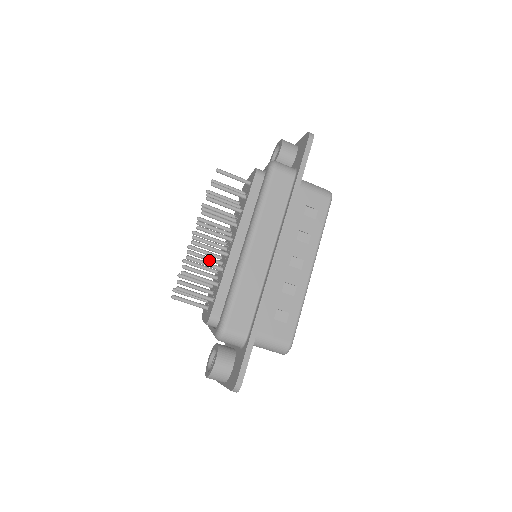
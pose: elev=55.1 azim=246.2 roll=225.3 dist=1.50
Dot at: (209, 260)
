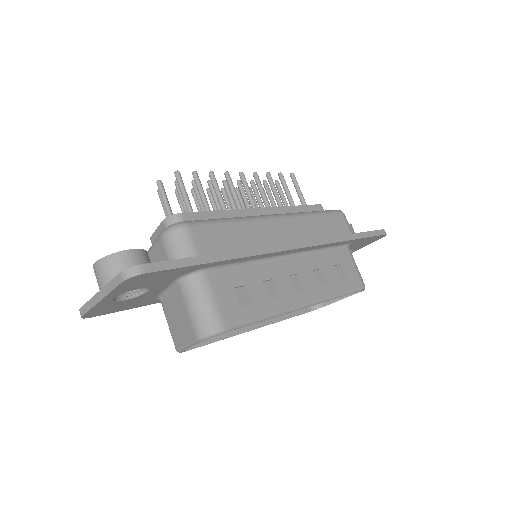
Dot at: (218, 206)
